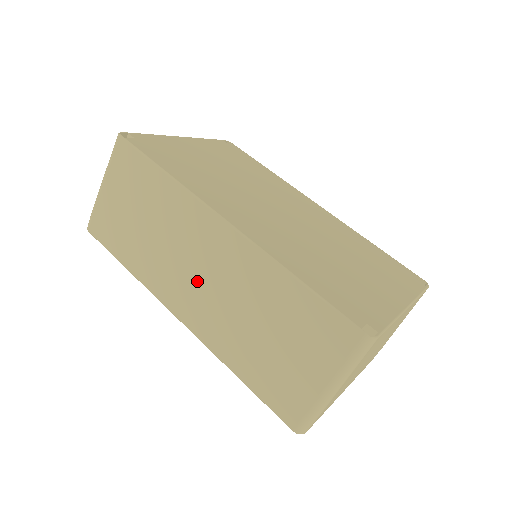
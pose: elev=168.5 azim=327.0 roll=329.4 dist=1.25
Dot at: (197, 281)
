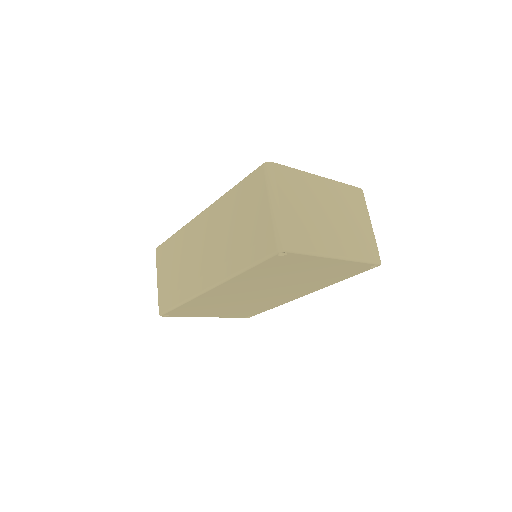
Dot at: (205, 255)
